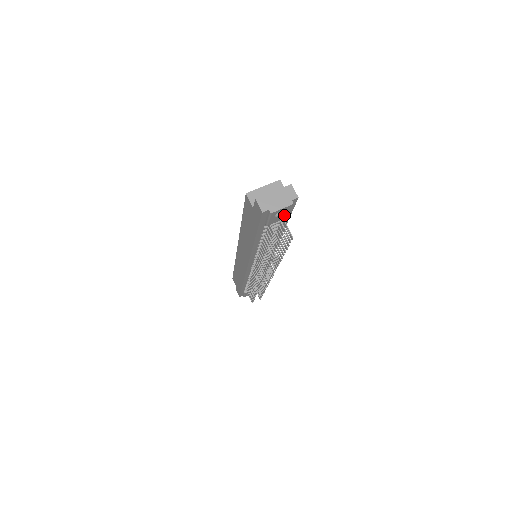
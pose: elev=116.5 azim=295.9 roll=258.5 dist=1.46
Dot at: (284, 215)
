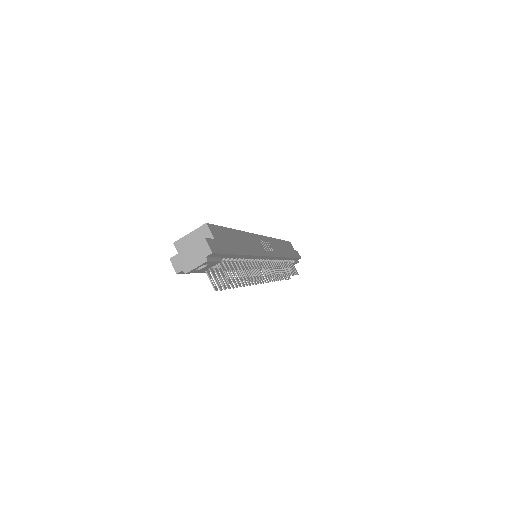
Dot at: (212, 264)
